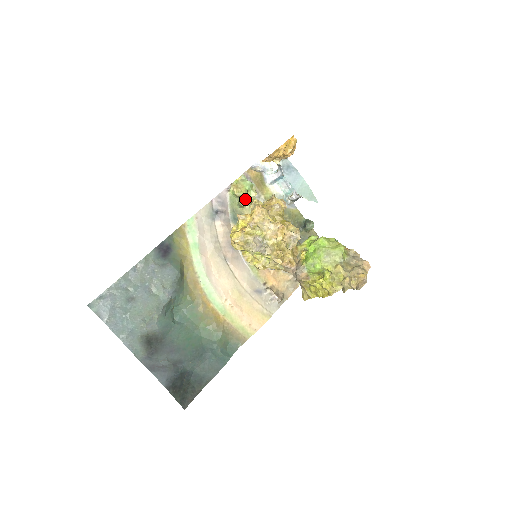
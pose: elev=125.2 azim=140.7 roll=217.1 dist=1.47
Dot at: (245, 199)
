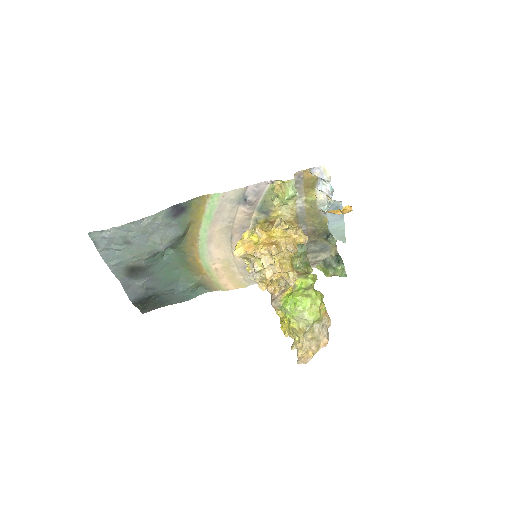
Dot at: (280, 202)
